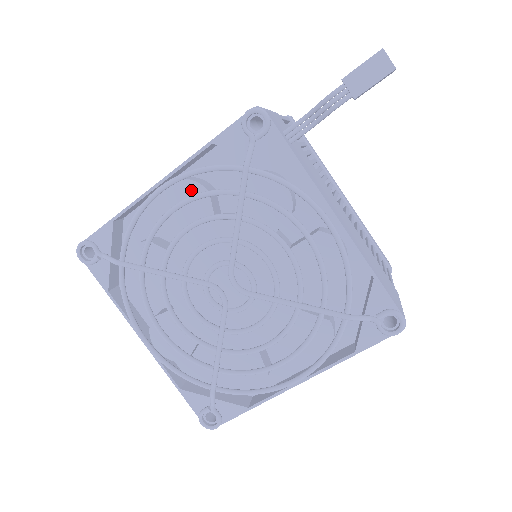
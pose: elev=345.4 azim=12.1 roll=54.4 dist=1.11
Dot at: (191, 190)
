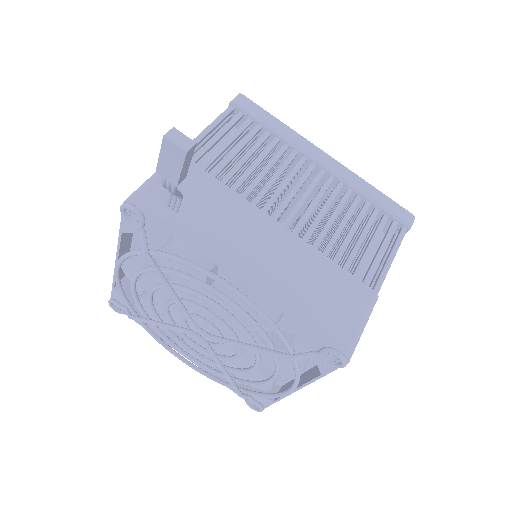
Dot at: (136, 265)
